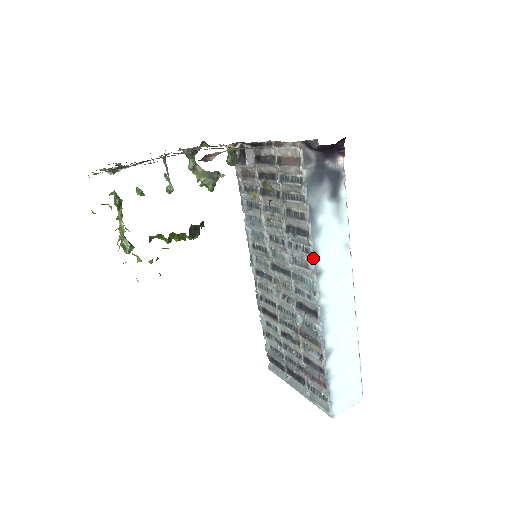
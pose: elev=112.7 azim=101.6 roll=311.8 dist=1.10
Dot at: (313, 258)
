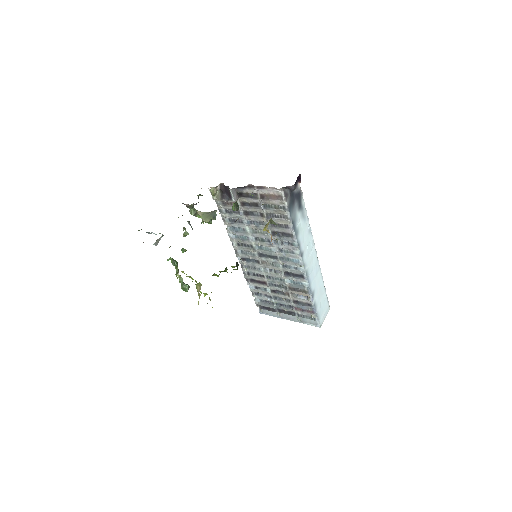
Dot at: (298, 248)
